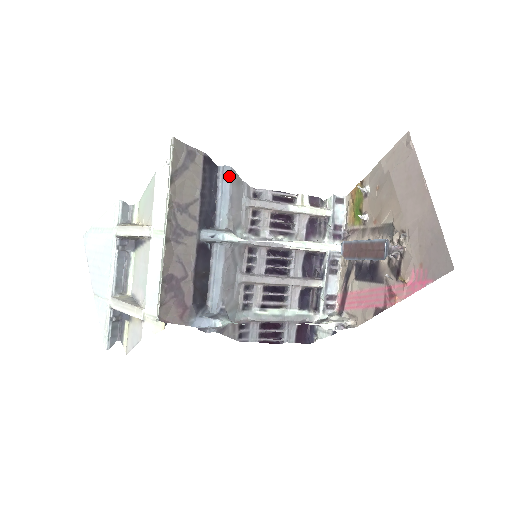
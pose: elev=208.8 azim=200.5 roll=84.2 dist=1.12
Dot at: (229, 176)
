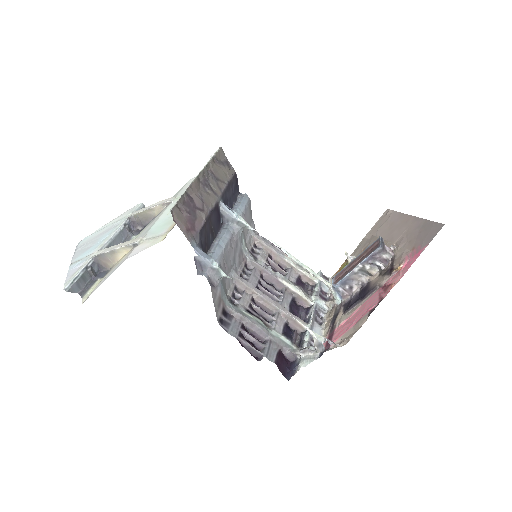
Dot at: (247, 200)
